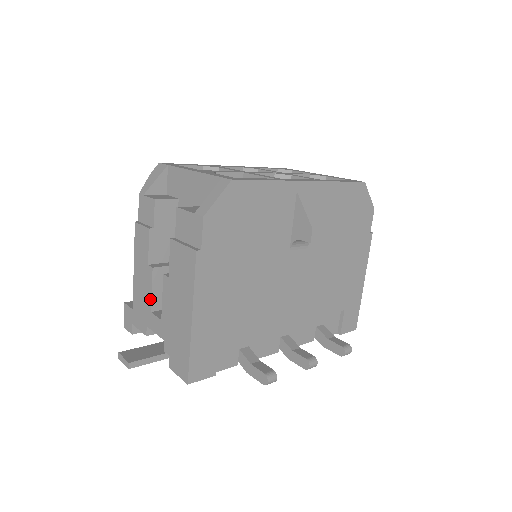
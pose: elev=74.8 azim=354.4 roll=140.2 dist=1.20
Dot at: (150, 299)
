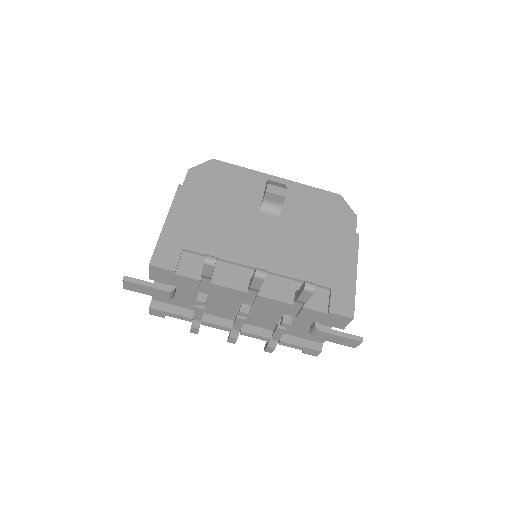
Dot at: occluded
